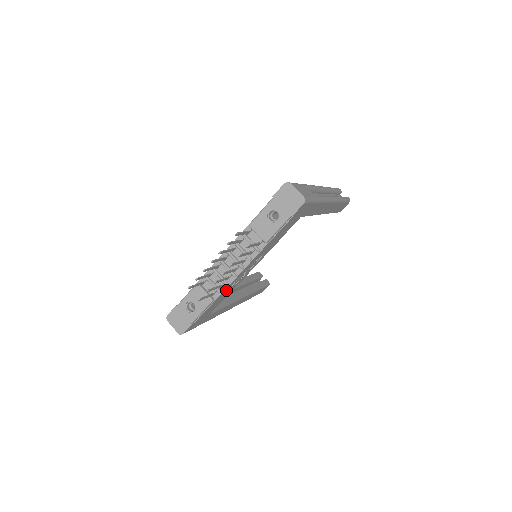
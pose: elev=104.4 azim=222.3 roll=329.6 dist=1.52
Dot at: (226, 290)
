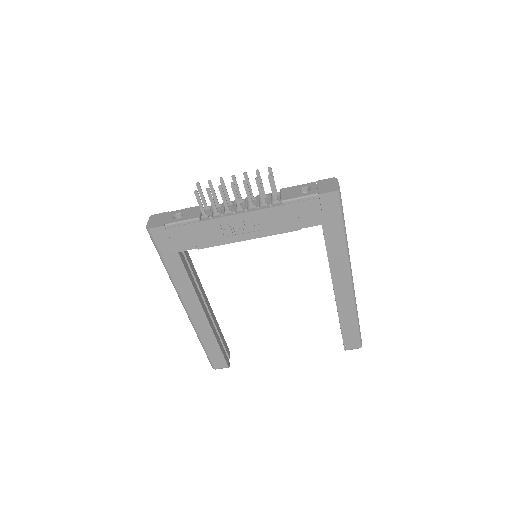
Dot at: (215, 225)
